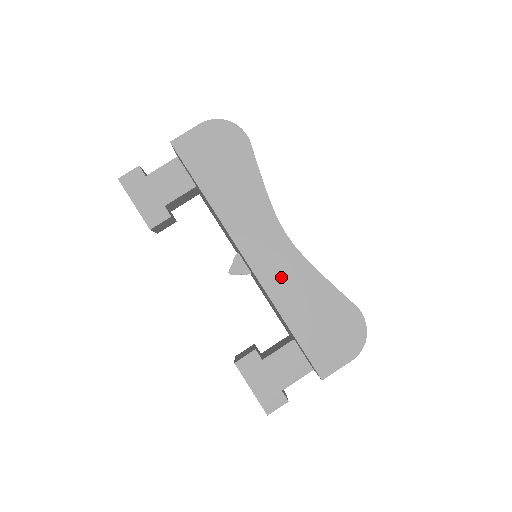
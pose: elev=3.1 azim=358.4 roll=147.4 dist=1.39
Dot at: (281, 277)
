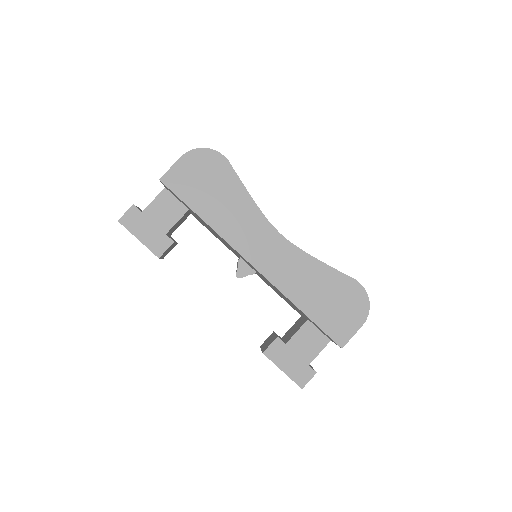
Dot at: (286, 272)
